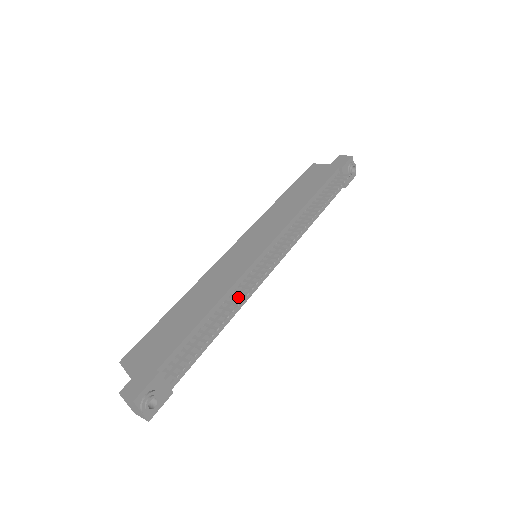
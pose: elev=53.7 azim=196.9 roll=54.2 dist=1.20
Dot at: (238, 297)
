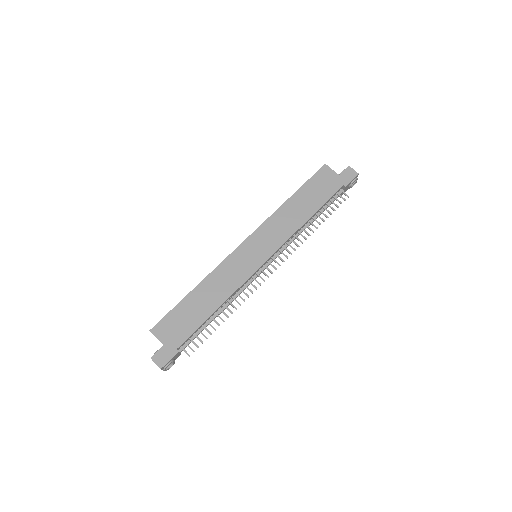
Dot at: (237, 301)
